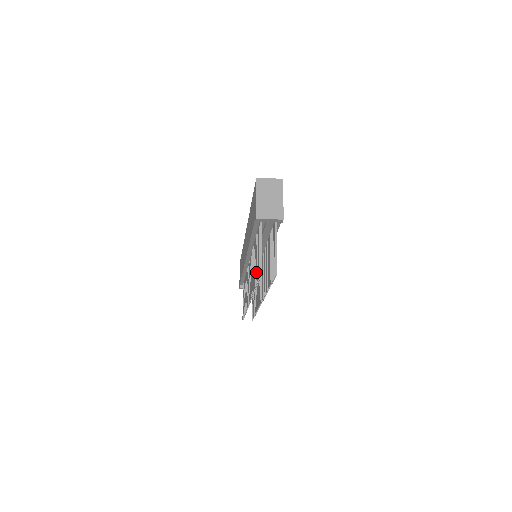
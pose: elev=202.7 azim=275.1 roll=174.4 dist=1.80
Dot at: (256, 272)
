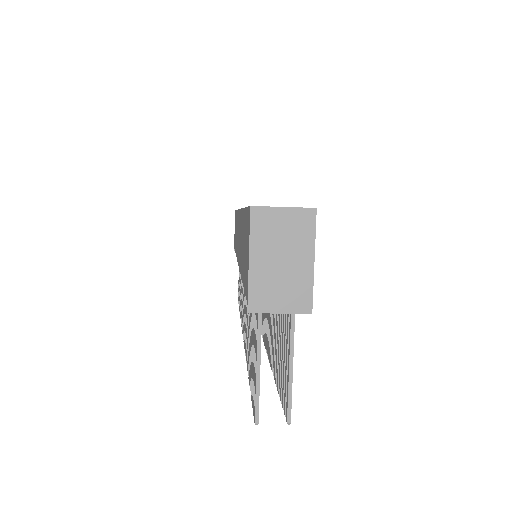
Dot at: (250, 368)
